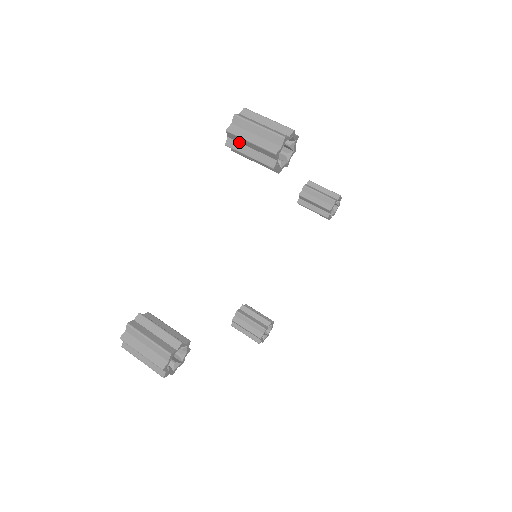
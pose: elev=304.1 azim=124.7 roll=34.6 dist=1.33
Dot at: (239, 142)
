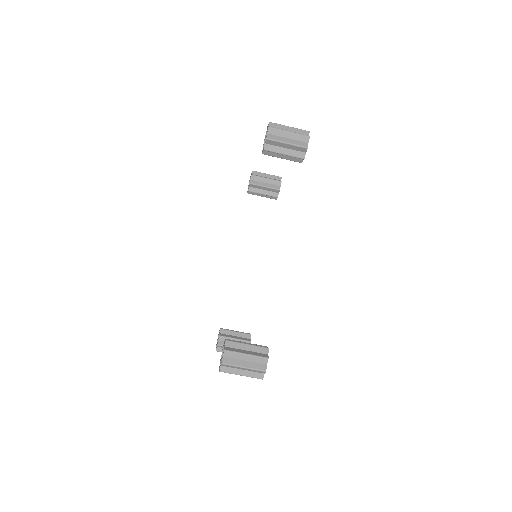
Dot at: occluded
